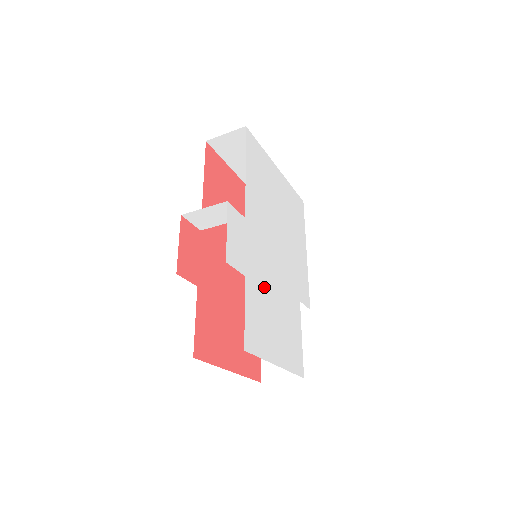
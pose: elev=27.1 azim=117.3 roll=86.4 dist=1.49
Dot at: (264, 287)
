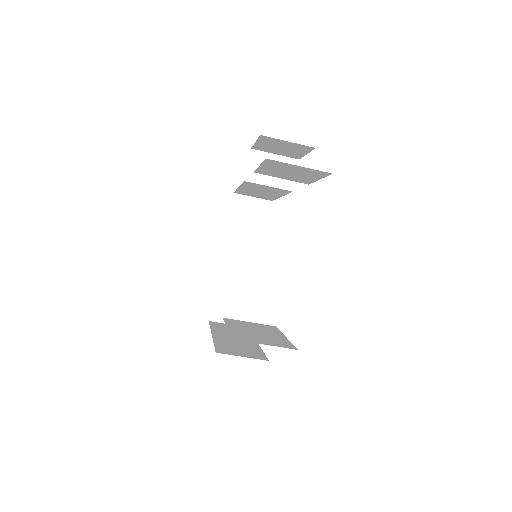
Dot at: occluded
